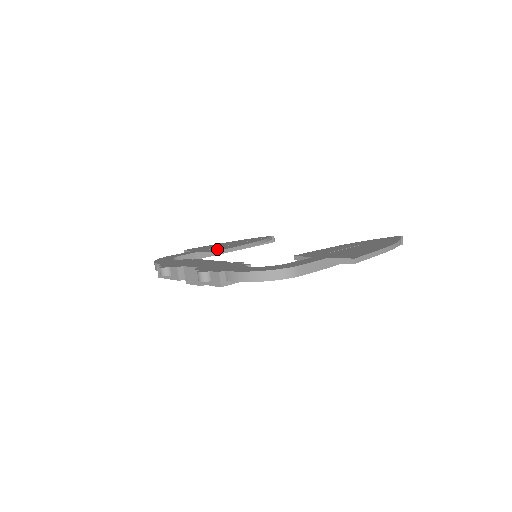
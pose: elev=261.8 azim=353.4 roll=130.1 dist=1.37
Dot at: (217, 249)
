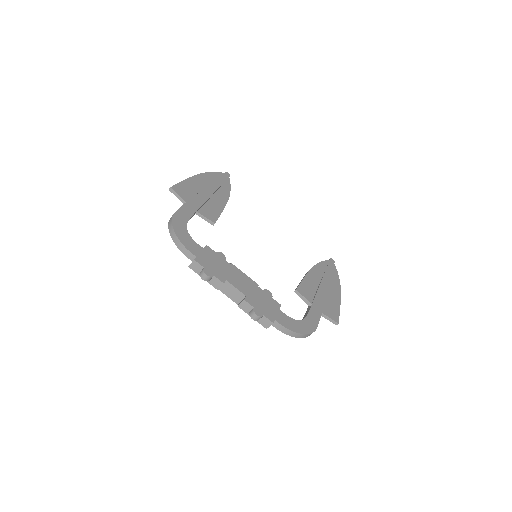
Dot at: (211, 213)
